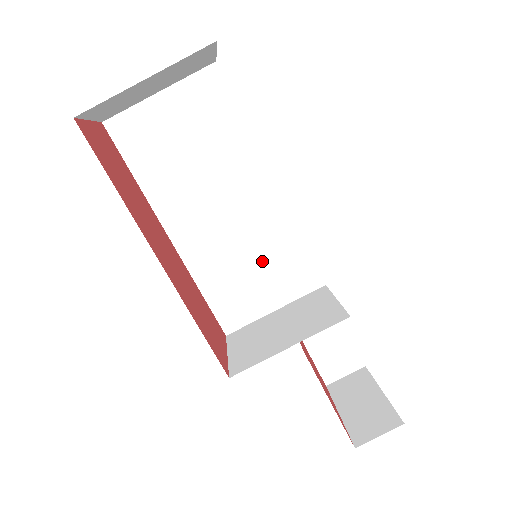
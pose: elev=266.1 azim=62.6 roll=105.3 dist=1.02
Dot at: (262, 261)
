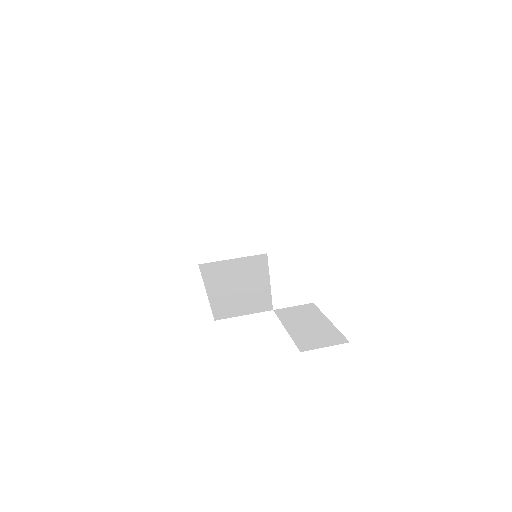
Dot at: (264, 294)
